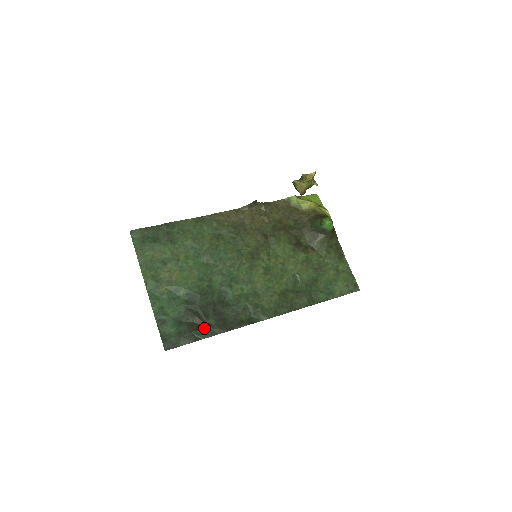
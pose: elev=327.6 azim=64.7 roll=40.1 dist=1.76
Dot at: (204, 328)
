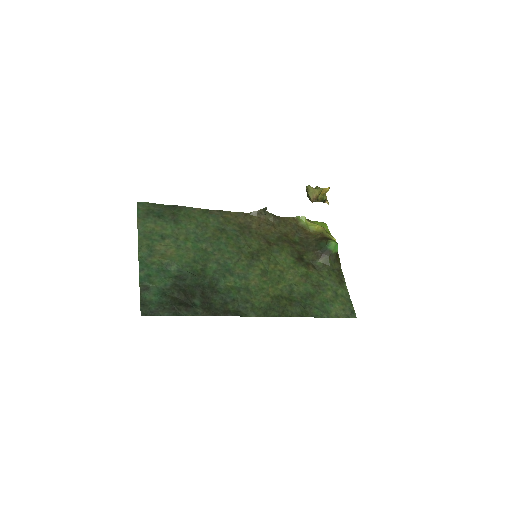
Dot at: (188, 306)
